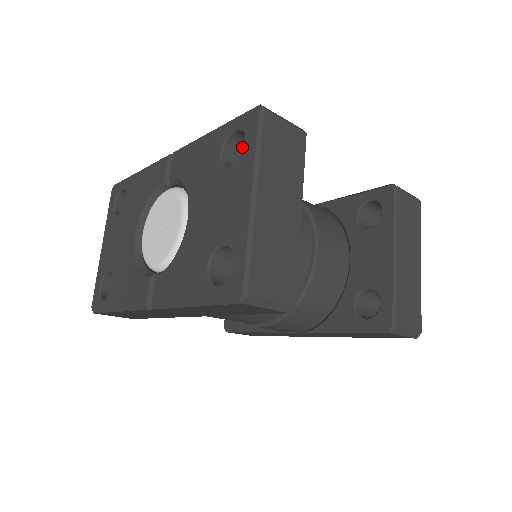
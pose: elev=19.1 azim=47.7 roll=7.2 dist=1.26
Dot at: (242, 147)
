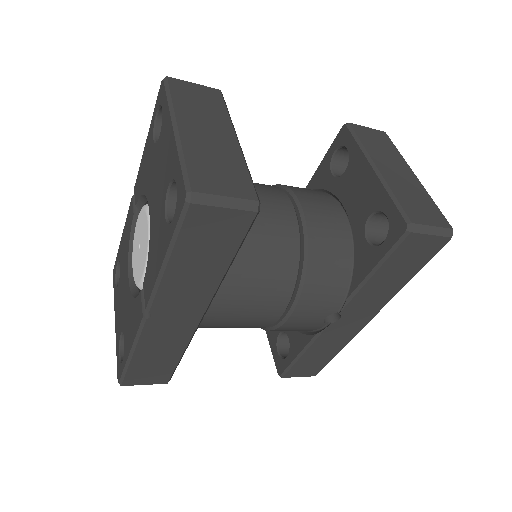
Dot at: occluded
